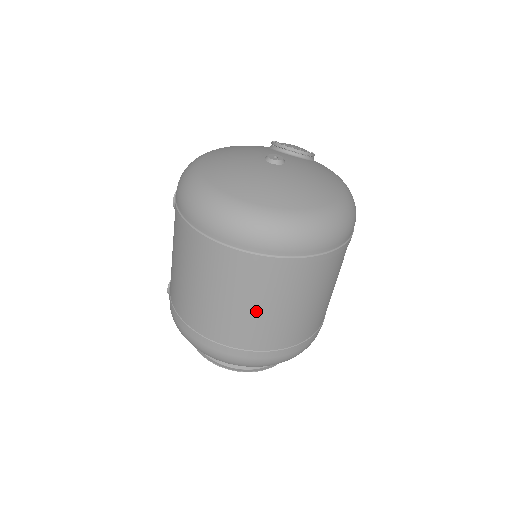
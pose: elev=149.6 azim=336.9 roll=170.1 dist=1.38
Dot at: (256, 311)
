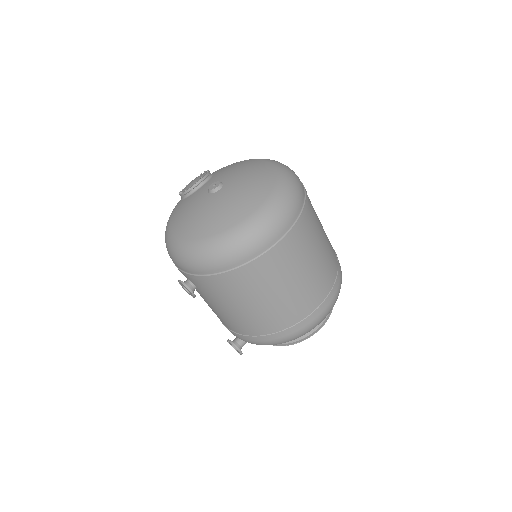
Dot at: (320, 254)
